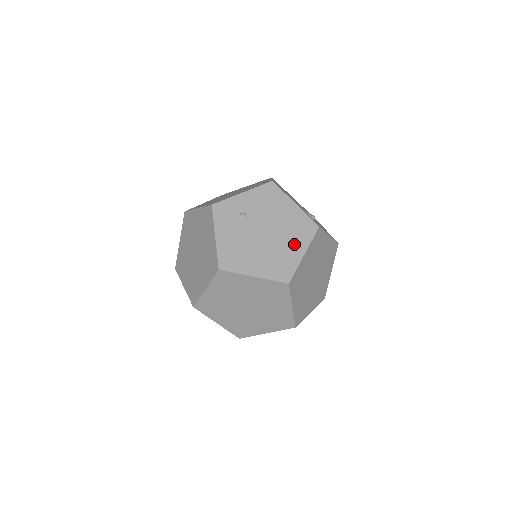
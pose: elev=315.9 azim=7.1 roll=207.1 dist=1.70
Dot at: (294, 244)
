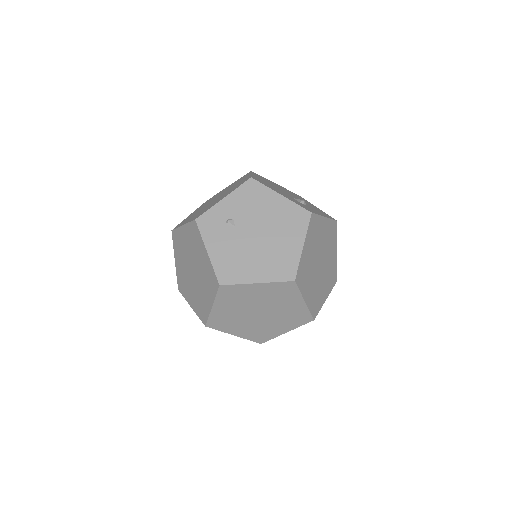
Dot at: (290, 238)
